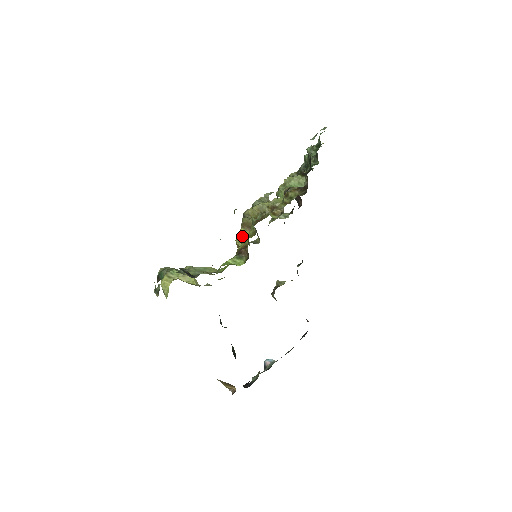
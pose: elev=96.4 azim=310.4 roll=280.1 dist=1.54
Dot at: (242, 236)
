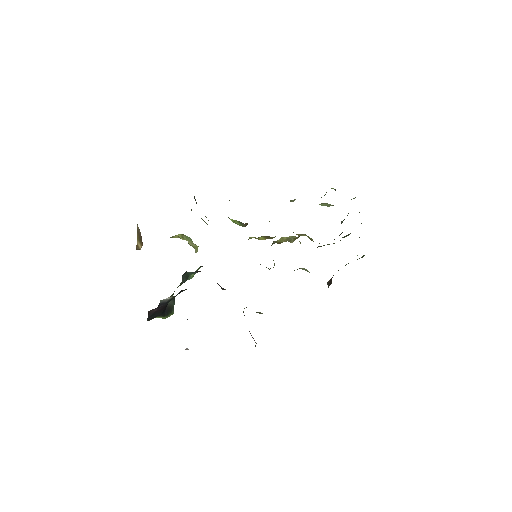
Dot at: (258, 238)
